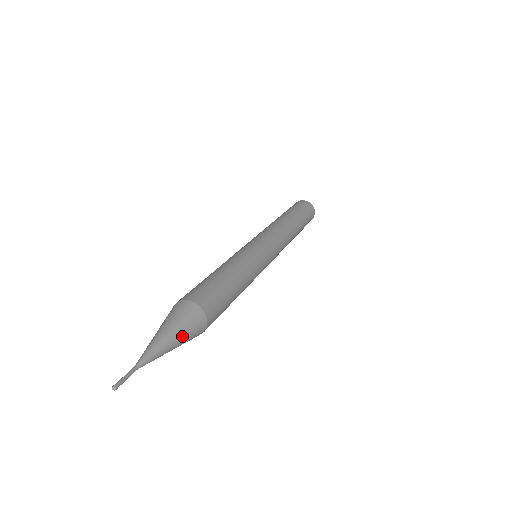
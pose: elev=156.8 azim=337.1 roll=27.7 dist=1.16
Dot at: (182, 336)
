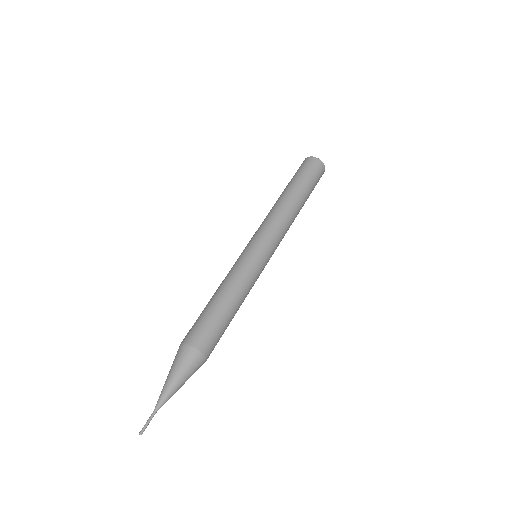
Dot at: (186, 378)
